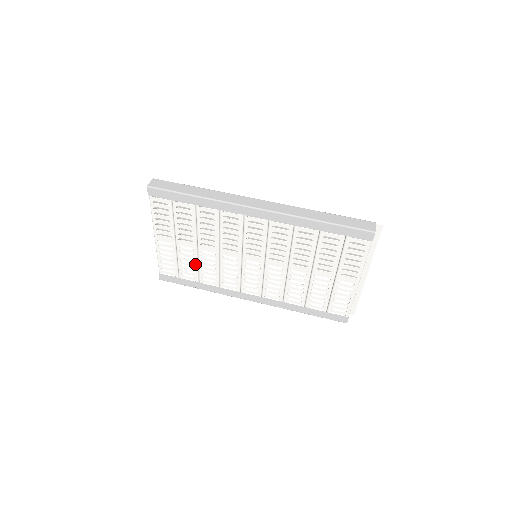
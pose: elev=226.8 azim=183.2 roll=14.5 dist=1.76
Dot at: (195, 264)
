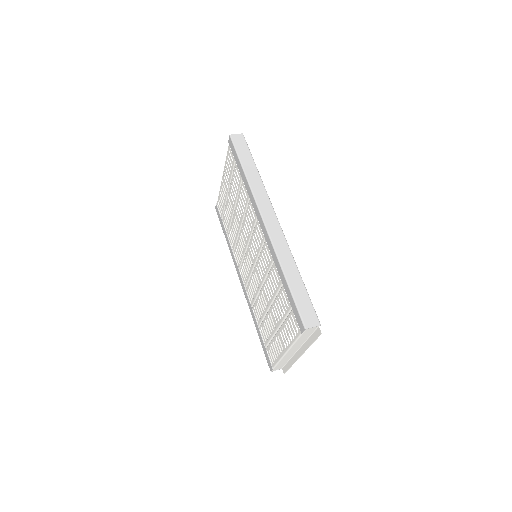
Dot at: (230, 220)
